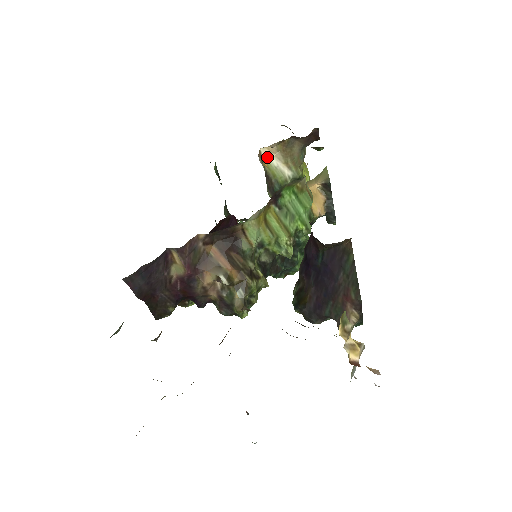
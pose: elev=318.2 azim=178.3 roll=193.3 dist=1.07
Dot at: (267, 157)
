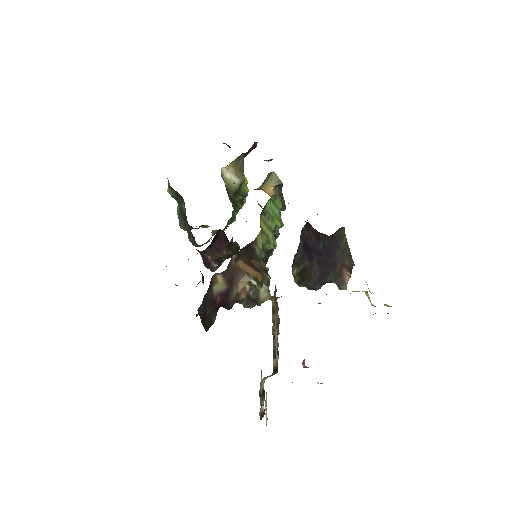
Dot at: (224, 174)
